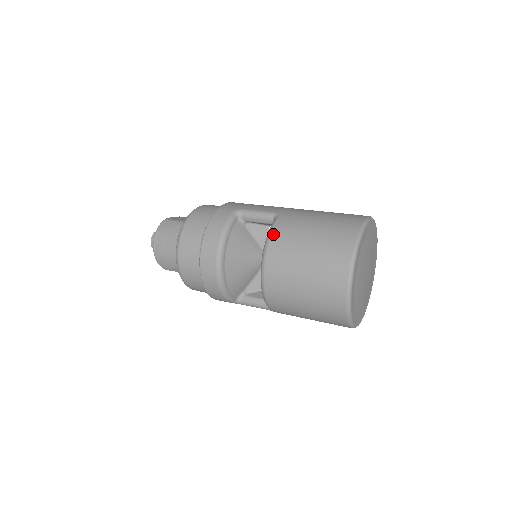
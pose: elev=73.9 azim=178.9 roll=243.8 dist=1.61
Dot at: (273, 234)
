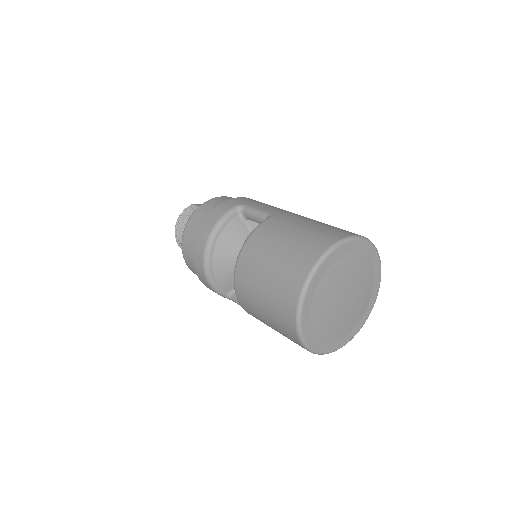
Dot at: (254, 233)
